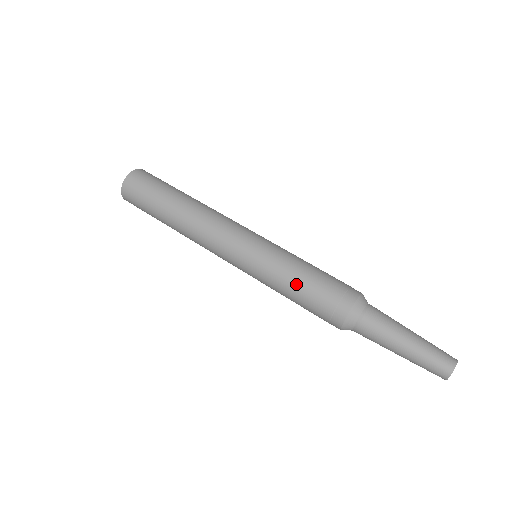
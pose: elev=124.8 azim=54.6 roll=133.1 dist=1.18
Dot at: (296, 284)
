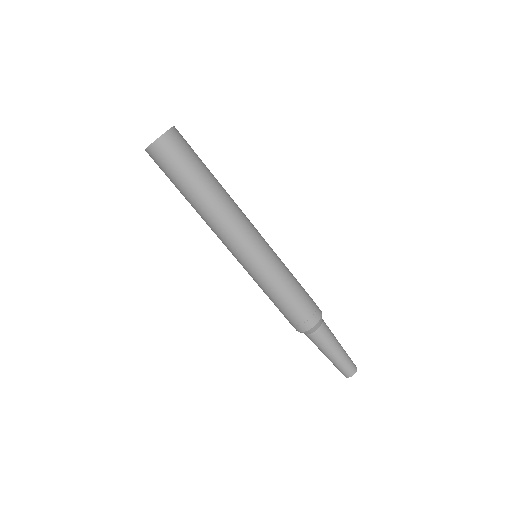
Dot at: (272, 301)
